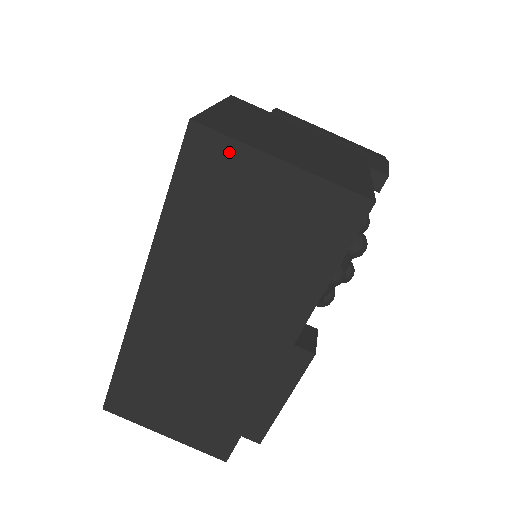
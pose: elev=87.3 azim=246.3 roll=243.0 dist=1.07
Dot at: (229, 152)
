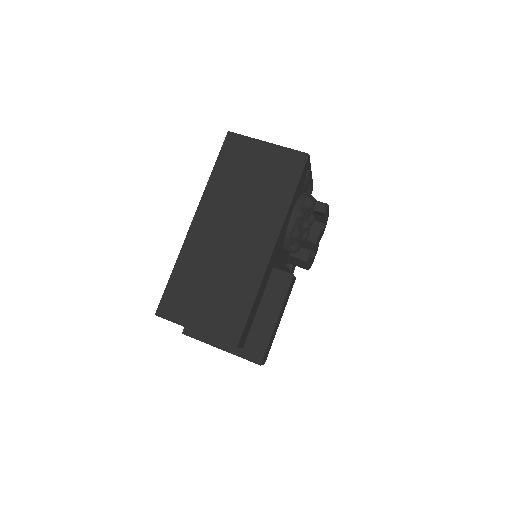
Dot at: (244, 142)
